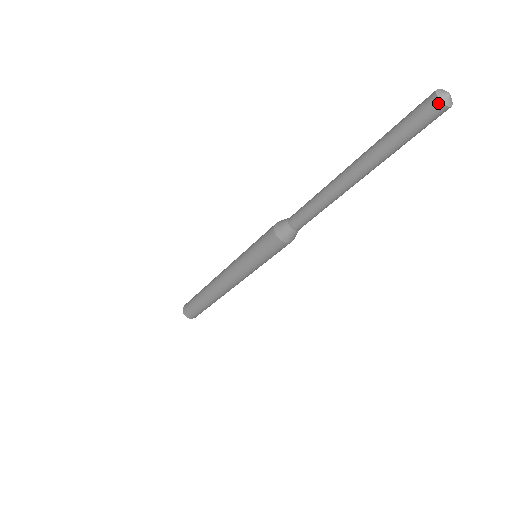
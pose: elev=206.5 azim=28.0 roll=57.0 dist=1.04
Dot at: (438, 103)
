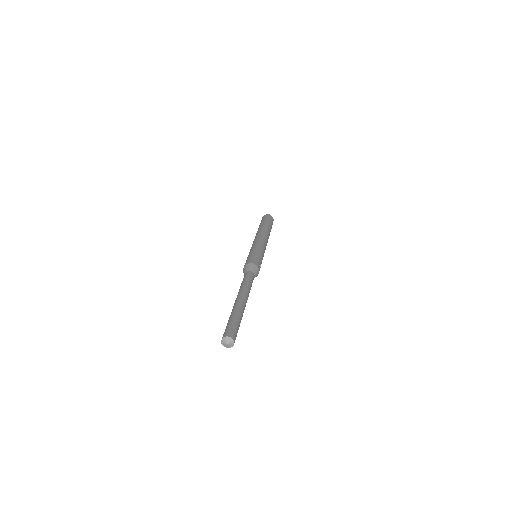
Dot at: (229, 347)
